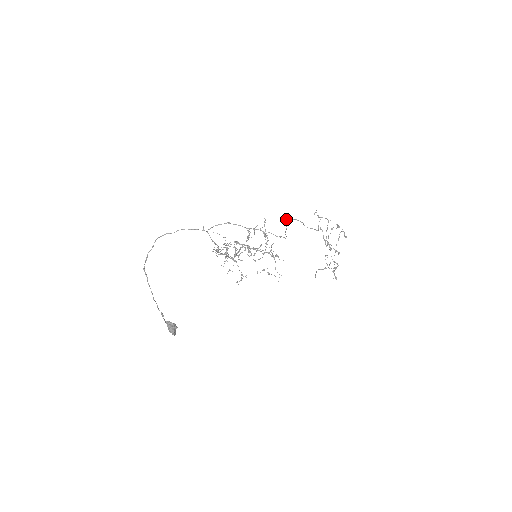
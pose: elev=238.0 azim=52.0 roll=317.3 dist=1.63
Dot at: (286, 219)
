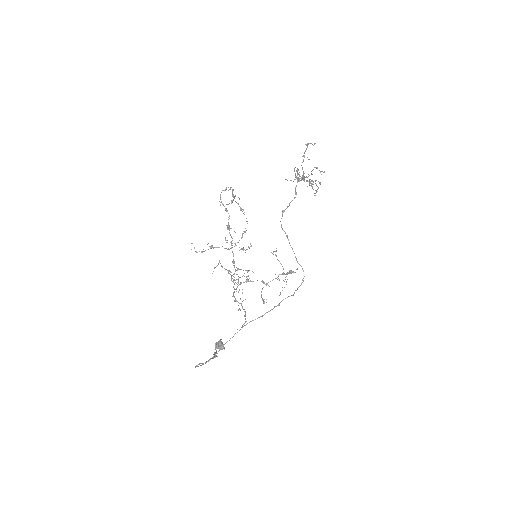
Dot at: (282, 229)
